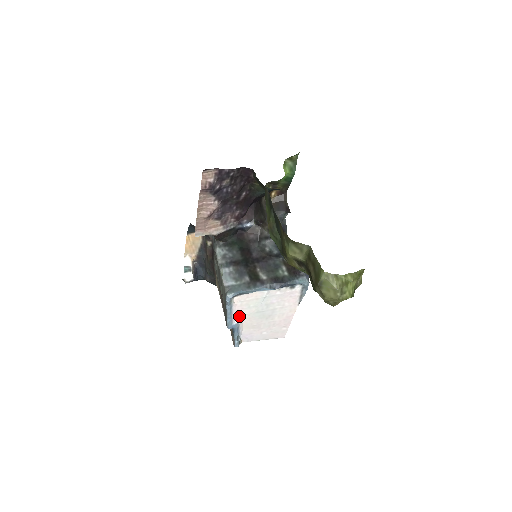
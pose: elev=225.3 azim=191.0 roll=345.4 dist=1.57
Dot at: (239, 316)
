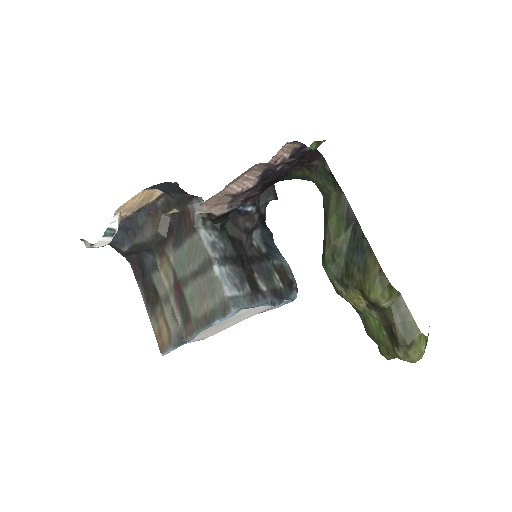
Dot at: occluded
